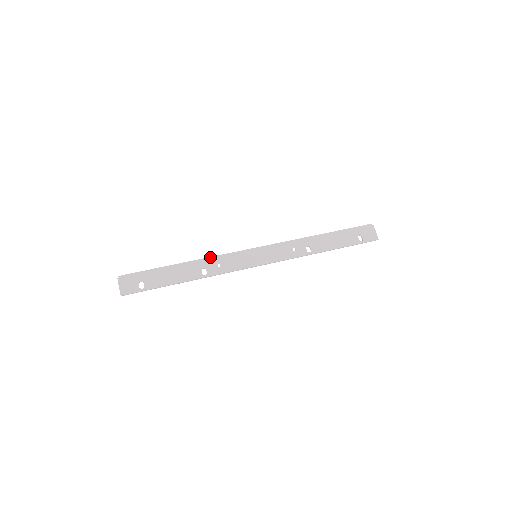
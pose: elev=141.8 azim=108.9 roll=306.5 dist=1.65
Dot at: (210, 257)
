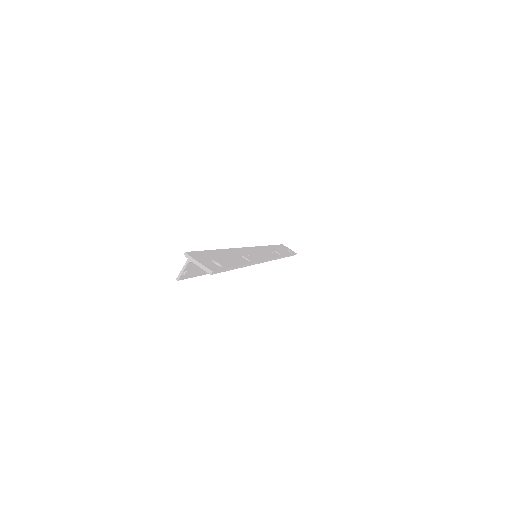
Dot at: (234, 248)
